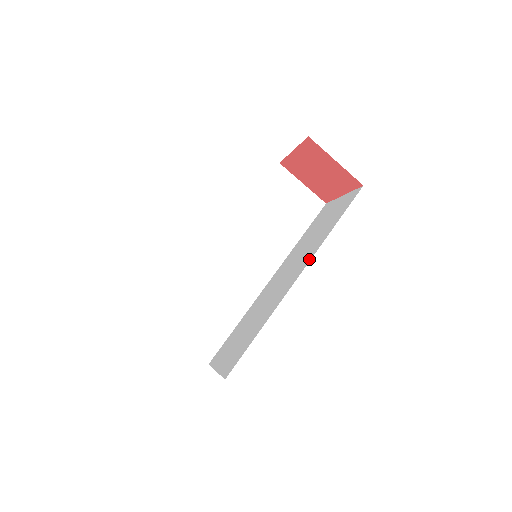
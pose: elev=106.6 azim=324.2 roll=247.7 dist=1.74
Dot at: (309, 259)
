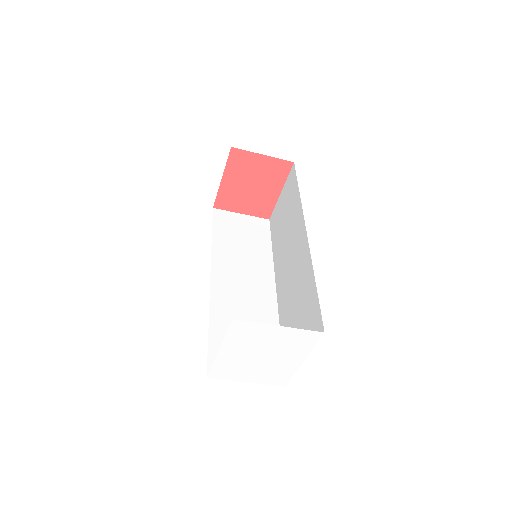
Dot at: (302, 220)
